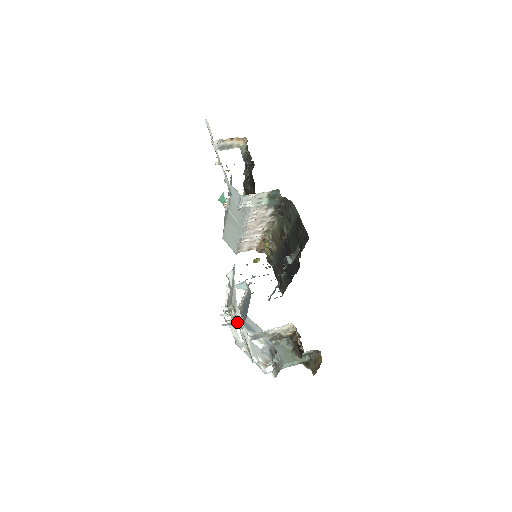
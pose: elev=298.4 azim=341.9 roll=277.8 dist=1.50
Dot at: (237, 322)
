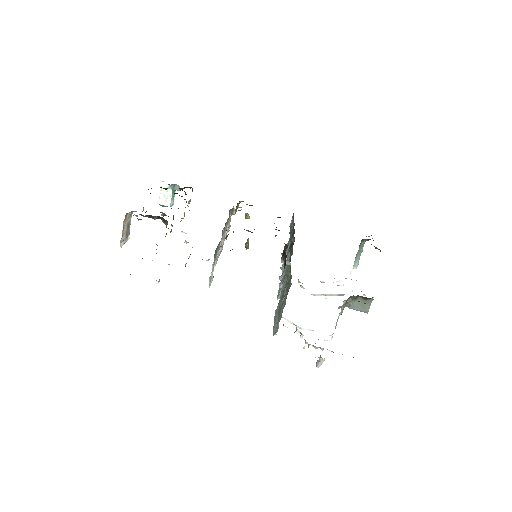
Dot at: (323, 360)
